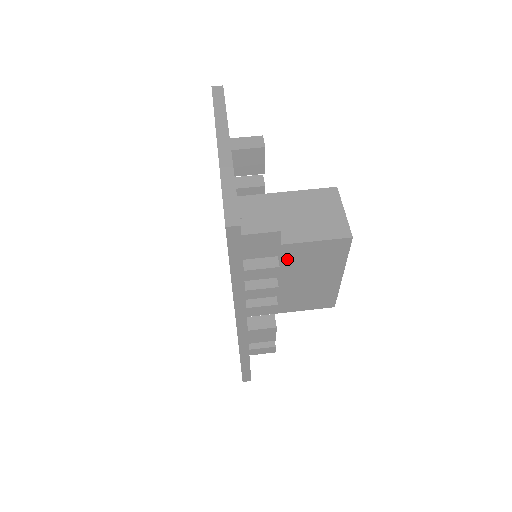
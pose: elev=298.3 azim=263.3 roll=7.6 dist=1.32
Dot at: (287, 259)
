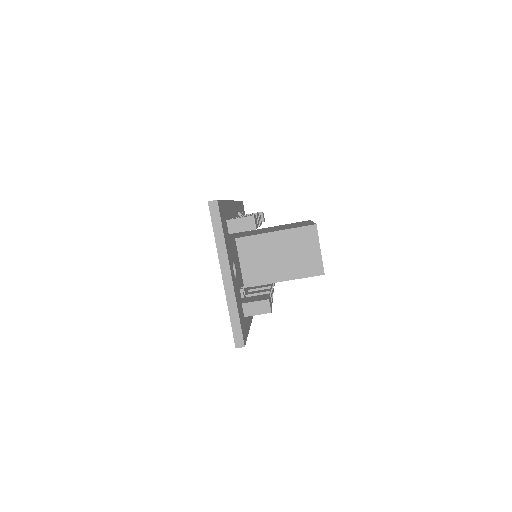
Dot at: occluded
